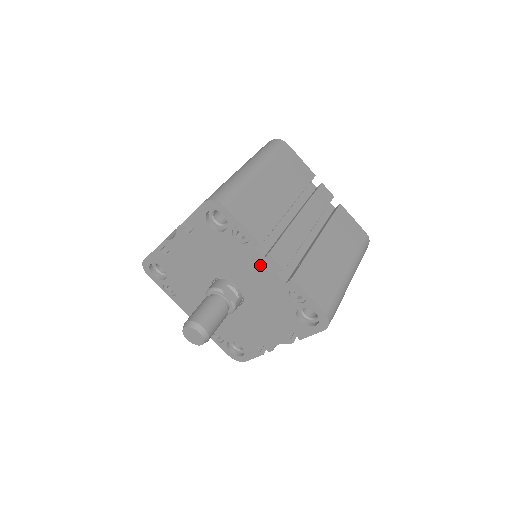
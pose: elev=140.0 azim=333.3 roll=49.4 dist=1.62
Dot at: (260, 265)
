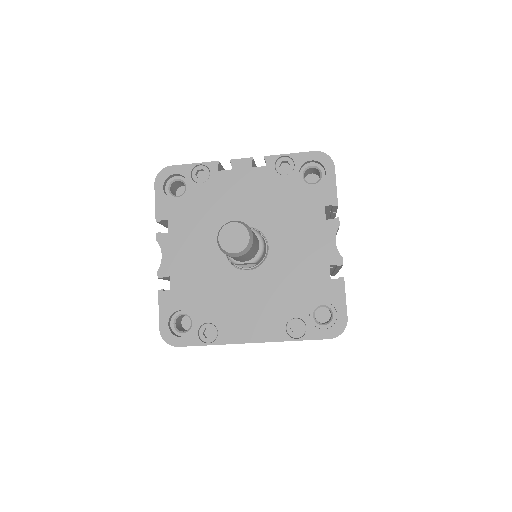
Dot at: (236, 179)
